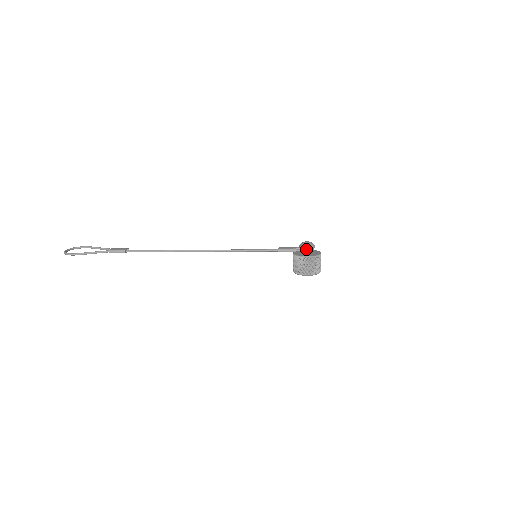
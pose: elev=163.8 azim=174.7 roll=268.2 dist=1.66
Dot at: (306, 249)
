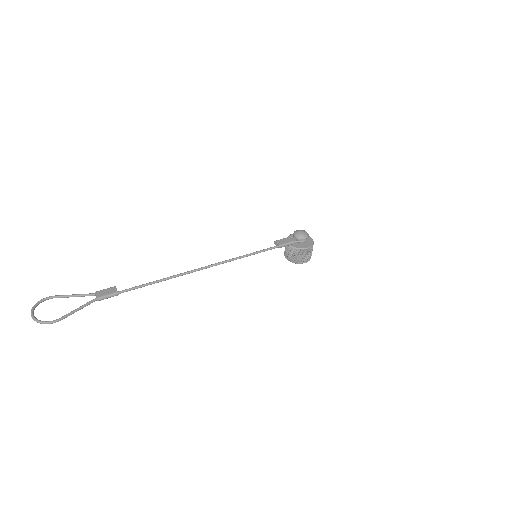
Dot at: (302, 239)
